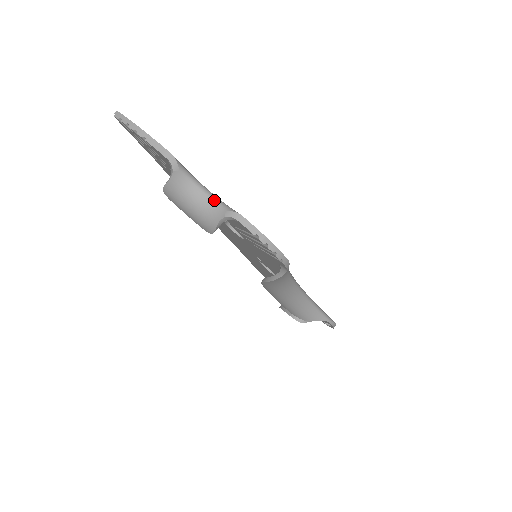
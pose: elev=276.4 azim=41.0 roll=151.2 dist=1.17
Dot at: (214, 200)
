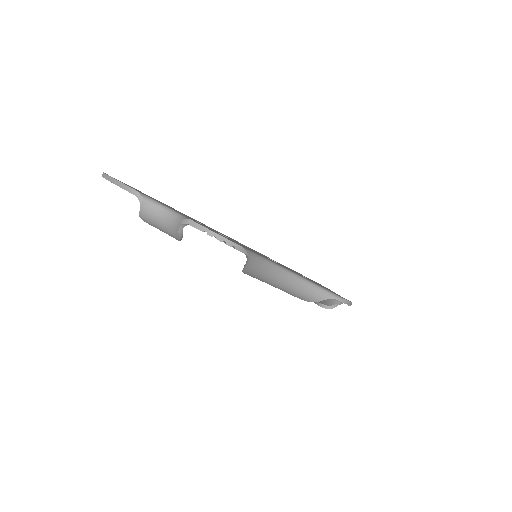
Dot at: (174, 215)
